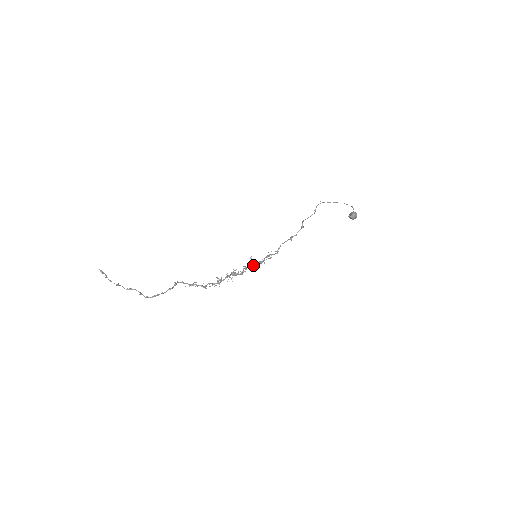
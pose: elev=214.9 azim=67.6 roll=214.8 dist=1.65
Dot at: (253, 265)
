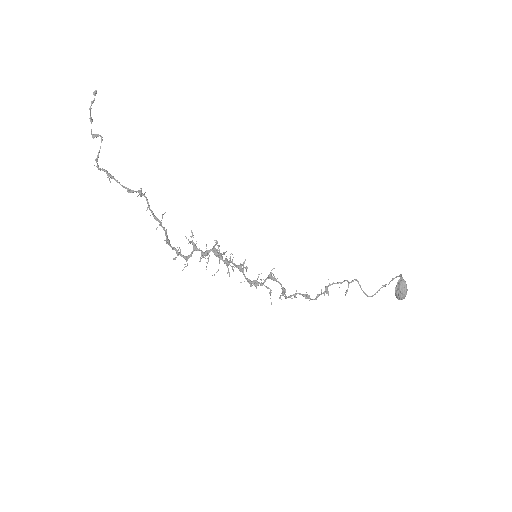
Dot at: (246, 267)
